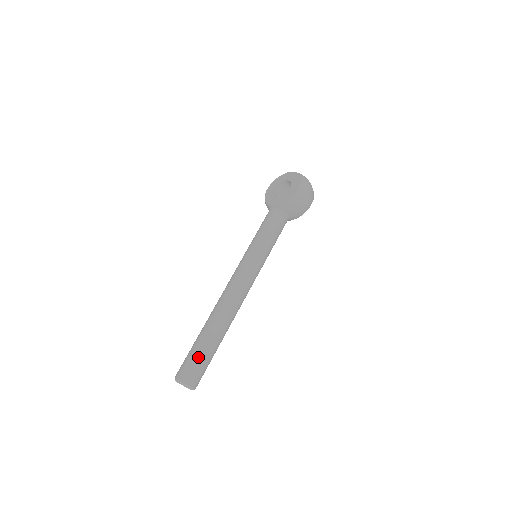
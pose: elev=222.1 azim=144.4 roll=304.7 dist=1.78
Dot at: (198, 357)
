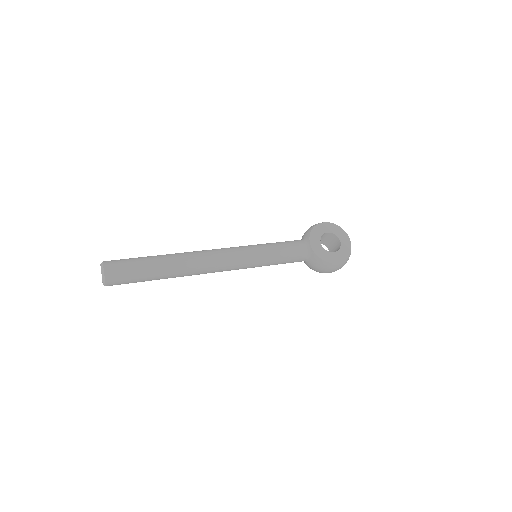
Dot at: (136, 275)
